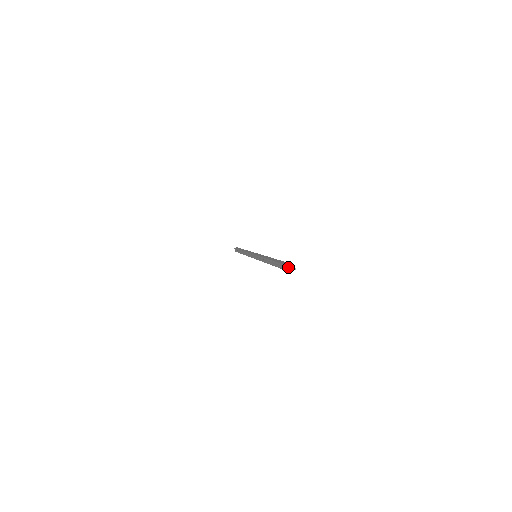
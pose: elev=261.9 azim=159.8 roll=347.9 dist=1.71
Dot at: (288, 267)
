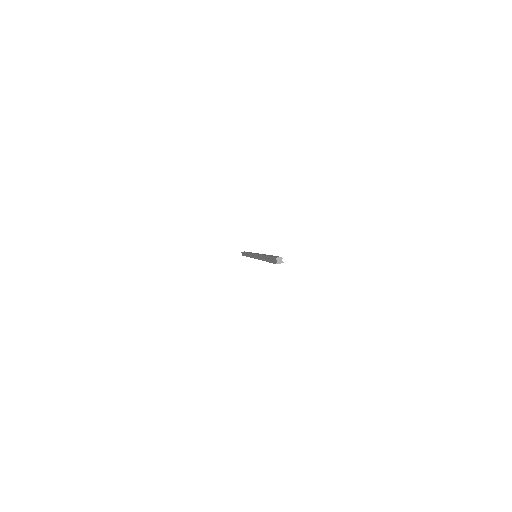
Dot at: (276, 259)
